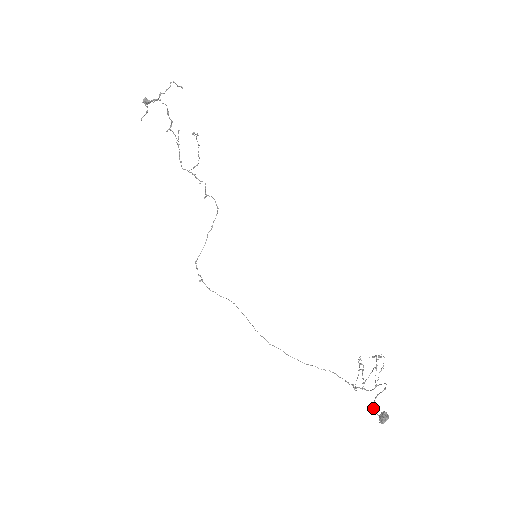
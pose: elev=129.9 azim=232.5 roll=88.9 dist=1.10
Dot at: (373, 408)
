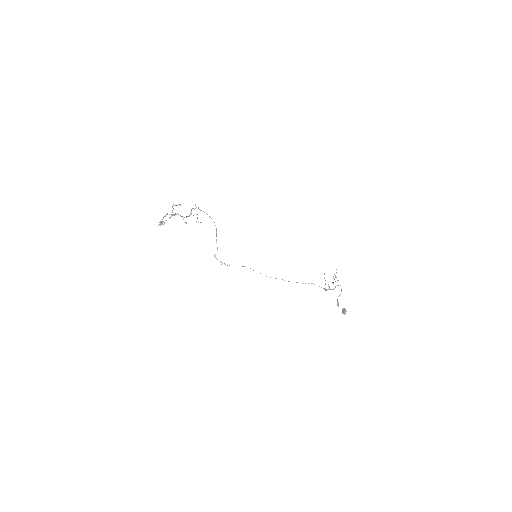
Dot at: (338, 306)
